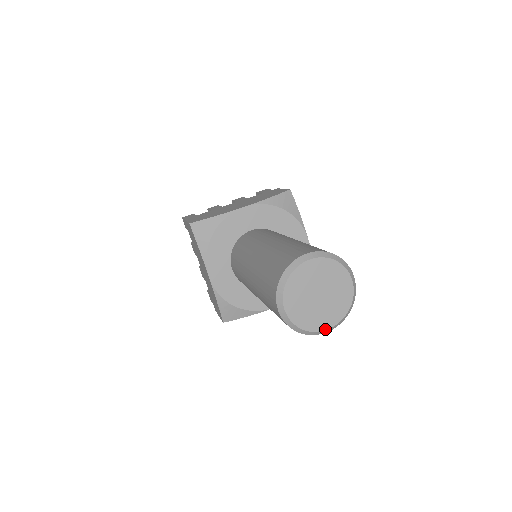
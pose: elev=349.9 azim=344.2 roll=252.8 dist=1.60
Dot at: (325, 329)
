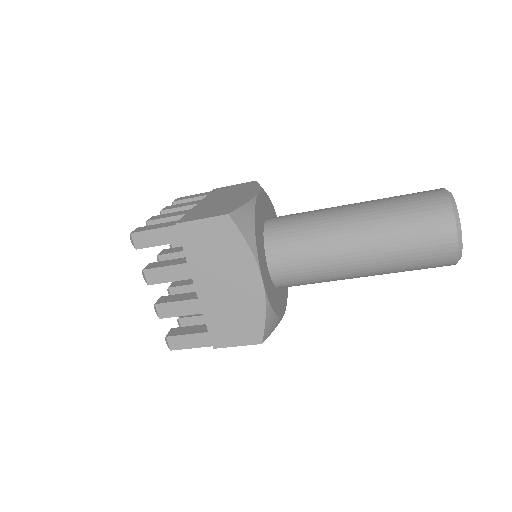
Dot at: occluded
